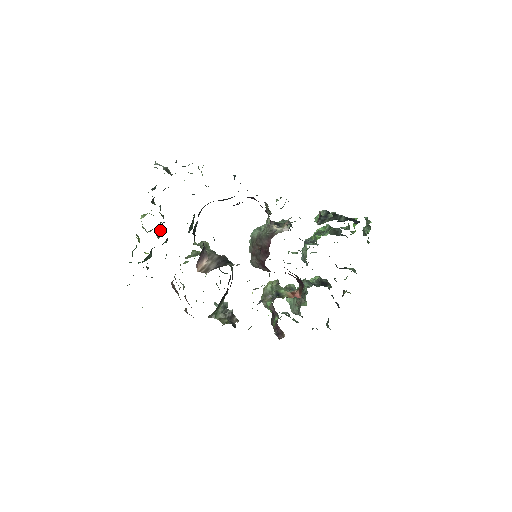
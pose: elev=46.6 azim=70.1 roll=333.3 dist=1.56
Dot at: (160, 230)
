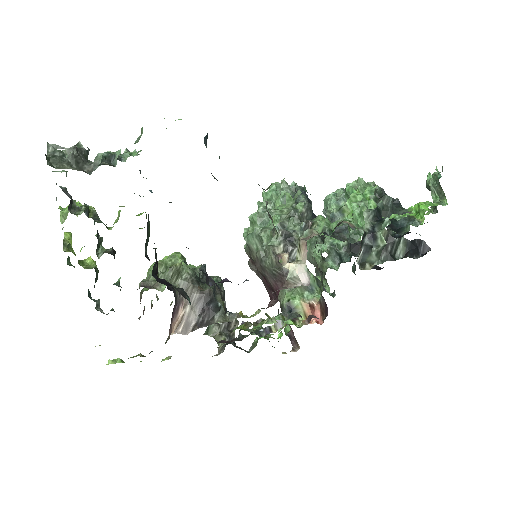
Dot at: (98, 240)
